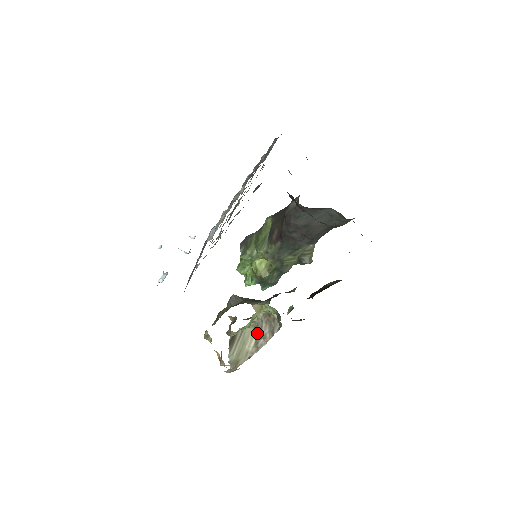
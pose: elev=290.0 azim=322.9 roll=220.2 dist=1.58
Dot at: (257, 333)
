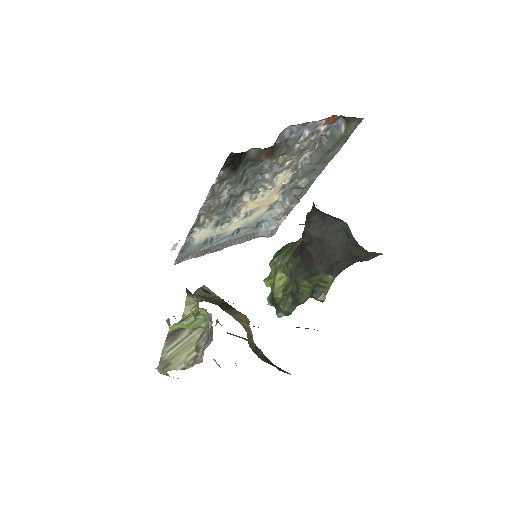
Dot at: (197, 341)
